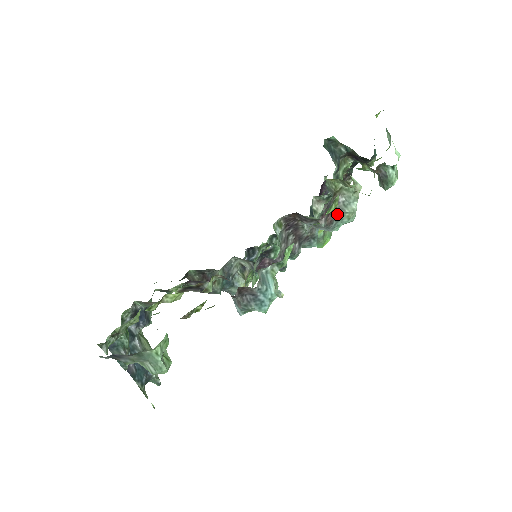
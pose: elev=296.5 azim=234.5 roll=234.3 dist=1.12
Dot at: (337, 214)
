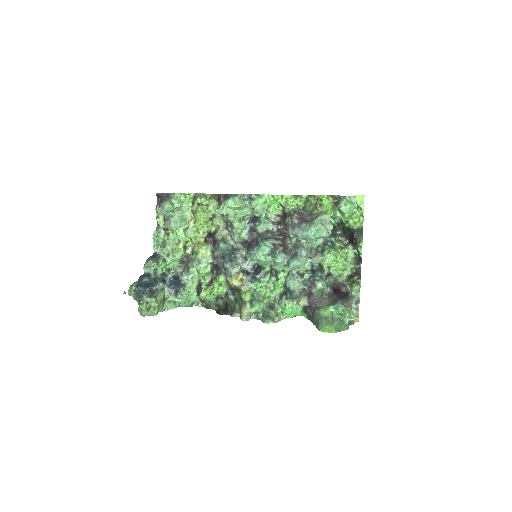
Dot at: (308, 221)
